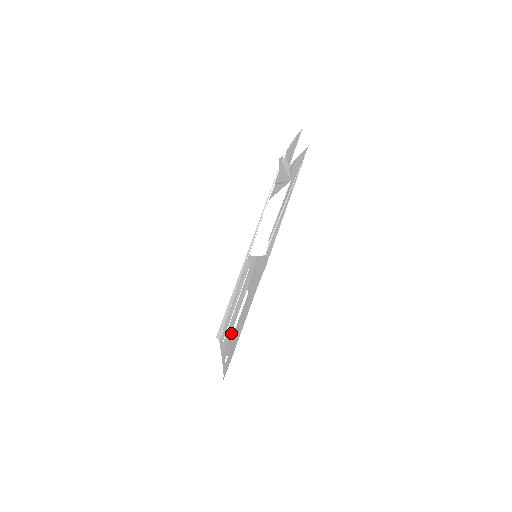
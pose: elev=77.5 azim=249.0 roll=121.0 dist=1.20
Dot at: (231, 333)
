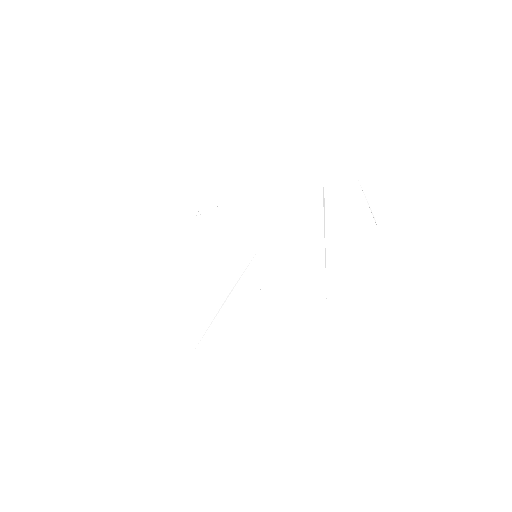
Dot at: occluded
